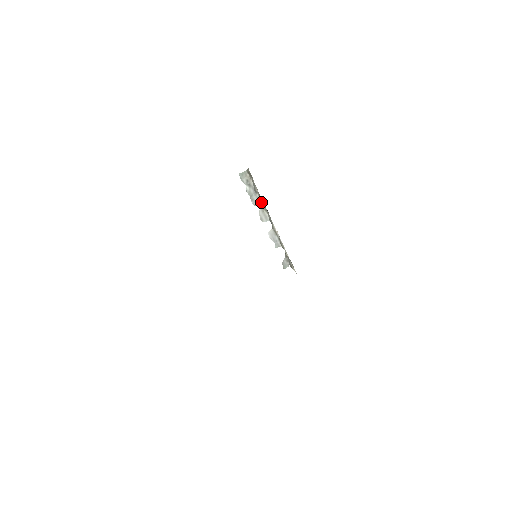
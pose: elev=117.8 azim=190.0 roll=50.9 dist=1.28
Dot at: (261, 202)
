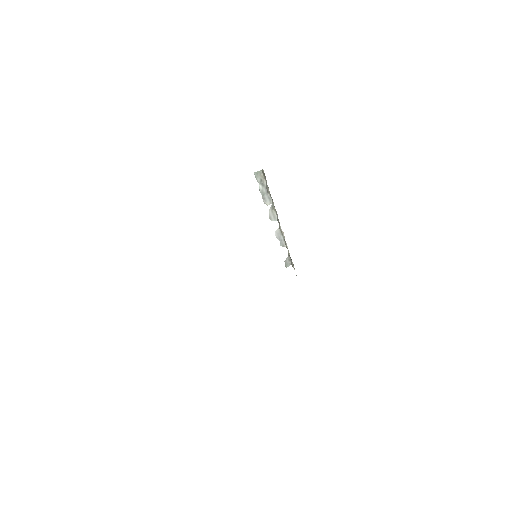
Dot at: (272, 202)
